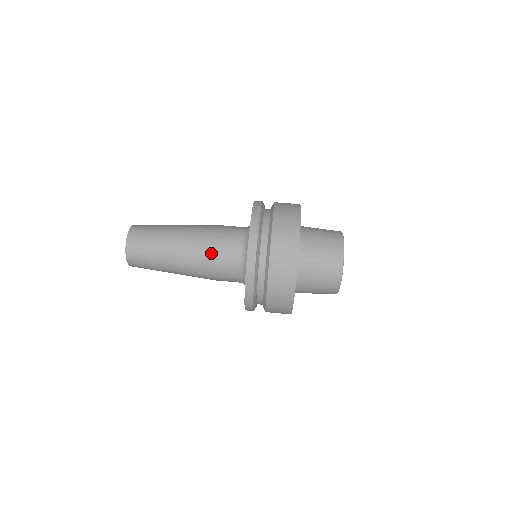
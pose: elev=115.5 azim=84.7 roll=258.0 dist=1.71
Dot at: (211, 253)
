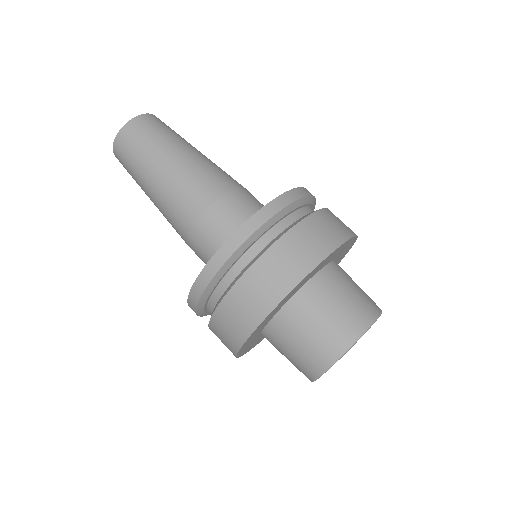
Dot at: (184, 240)
